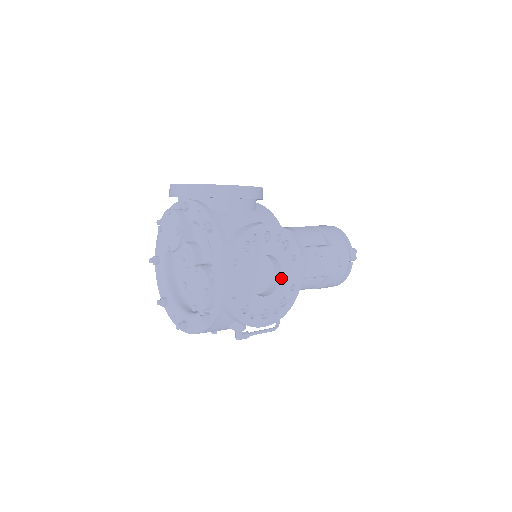
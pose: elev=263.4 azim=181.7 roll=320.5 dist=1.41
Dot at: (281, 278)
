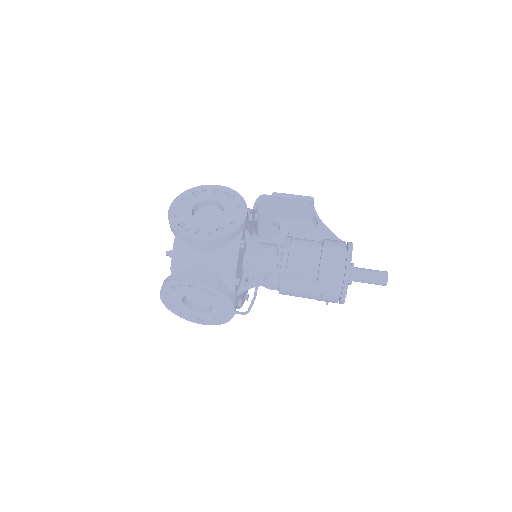
Dot at: (213, 308)
